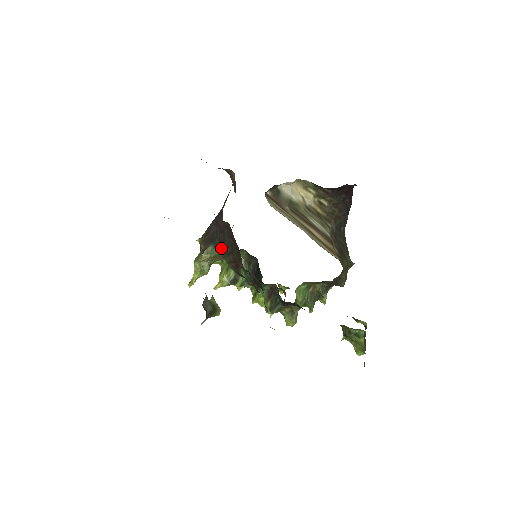
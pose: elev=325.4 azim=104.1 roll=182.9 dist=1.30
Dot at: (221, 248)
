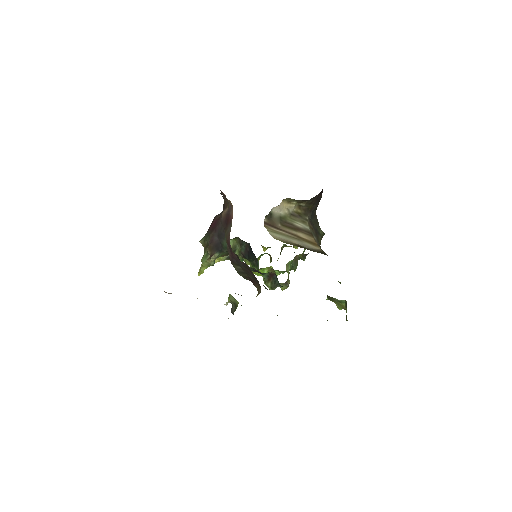
Dot at: (235, 268)
